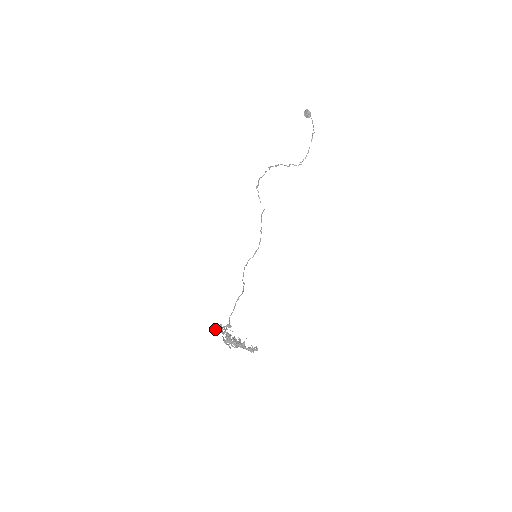
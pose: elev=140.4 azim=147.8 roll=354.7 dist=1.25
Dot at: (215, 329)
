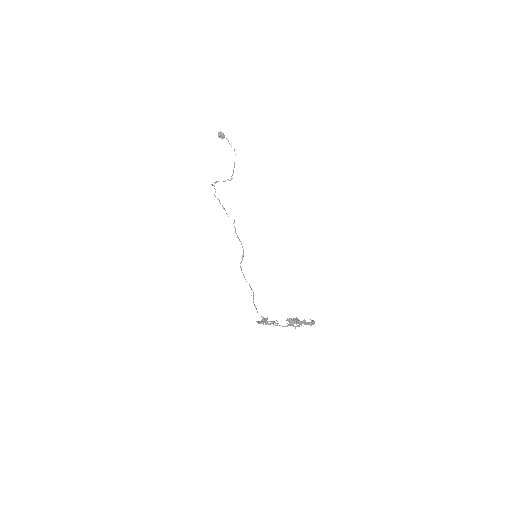
Dot at: (262, 323)
